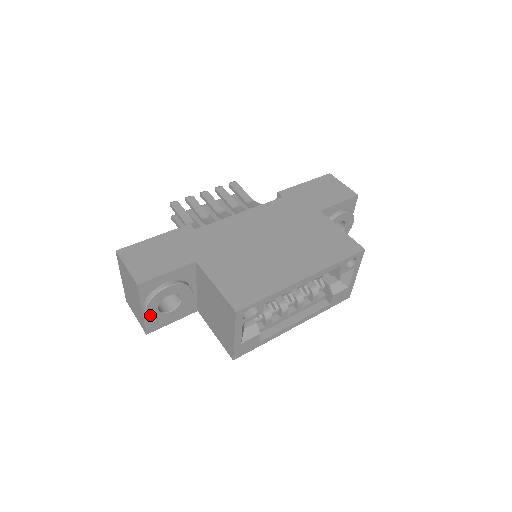
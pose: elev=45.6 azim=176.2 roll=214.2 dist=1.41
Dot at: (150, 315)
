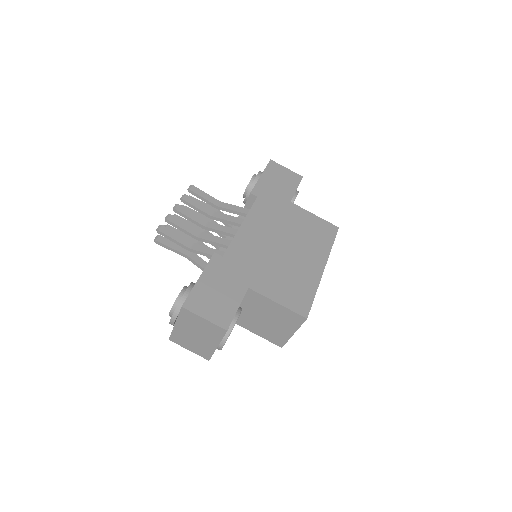
Dot at: occluded
